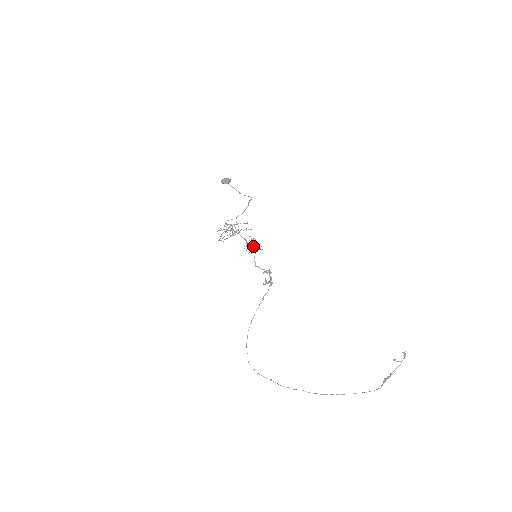
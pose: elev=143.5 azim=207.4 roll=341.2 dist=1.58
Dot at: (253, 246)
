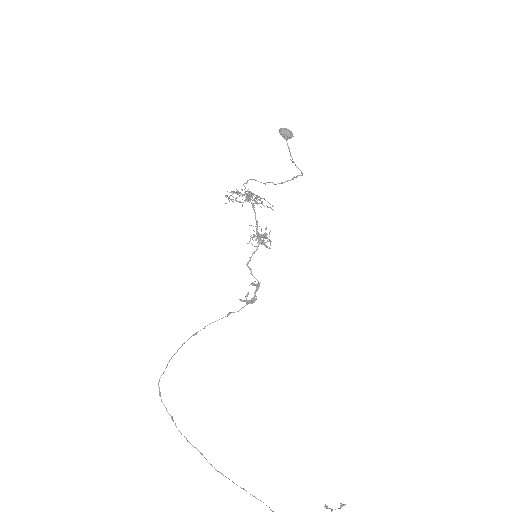
Dot at: (261, 239)
